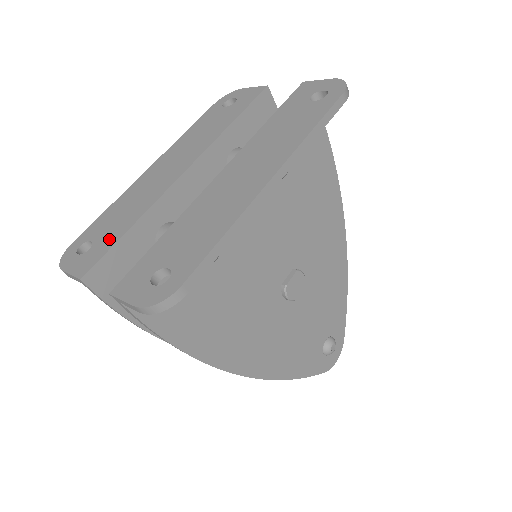
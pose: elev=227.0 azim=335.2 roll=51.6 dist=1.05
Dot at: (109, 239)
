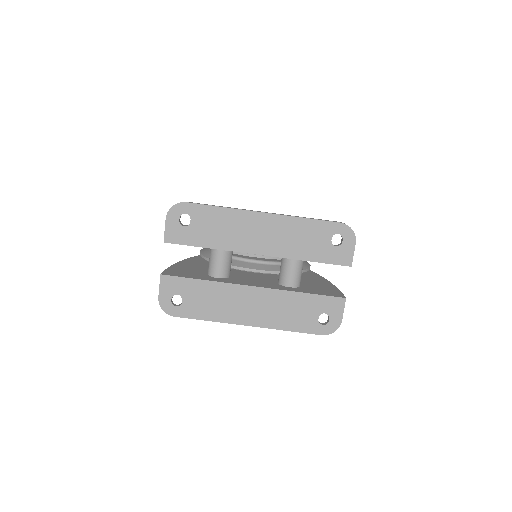
Dot at: (194, 237)
